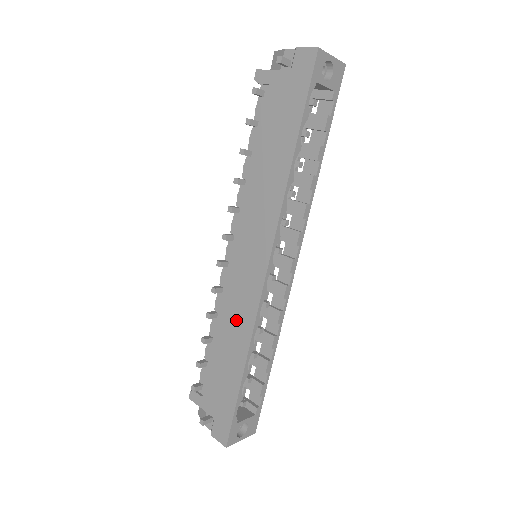
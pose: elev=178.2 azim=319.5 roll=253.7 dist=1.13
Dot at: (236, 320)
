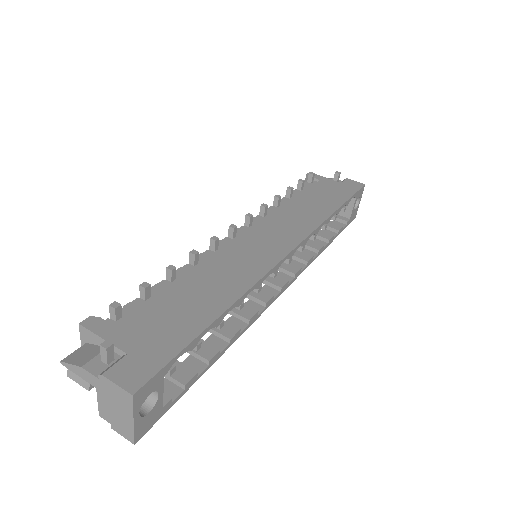
Dot at: (231, 271)
